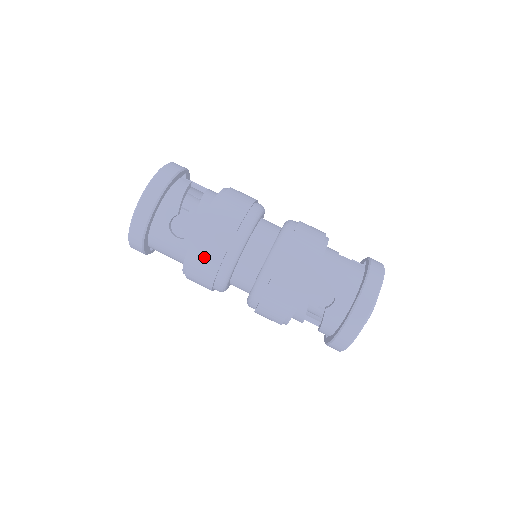
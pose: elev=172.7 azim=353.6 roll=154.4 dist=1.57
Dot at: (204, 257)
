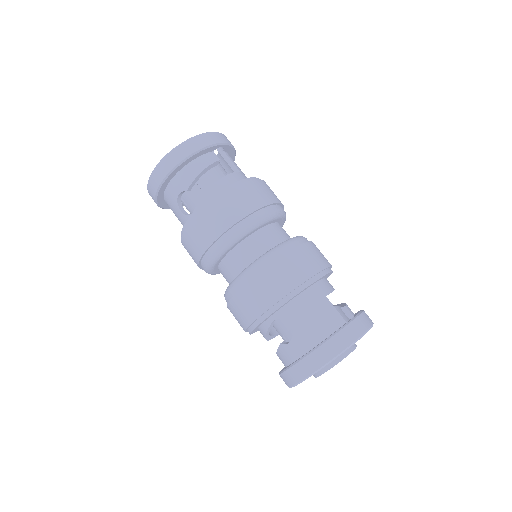
Dot at: (191, 242)
